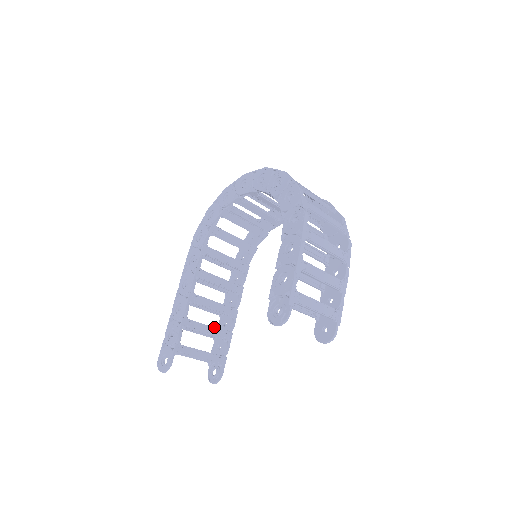
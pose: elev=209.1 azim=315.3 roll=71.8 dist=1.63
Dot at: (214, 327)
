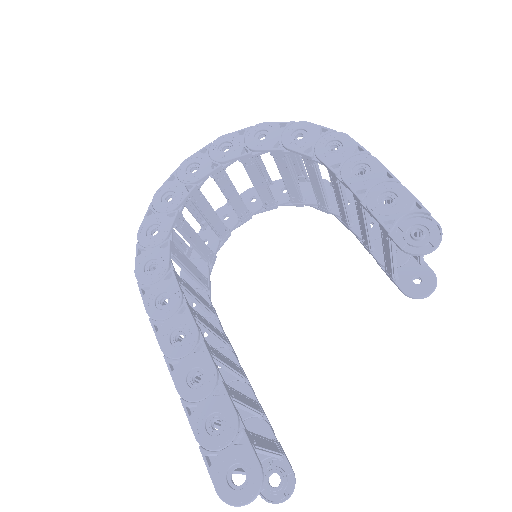
Dot at: (245, 396)
